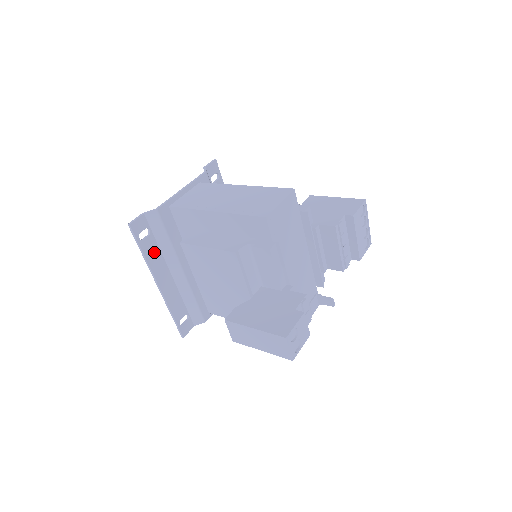
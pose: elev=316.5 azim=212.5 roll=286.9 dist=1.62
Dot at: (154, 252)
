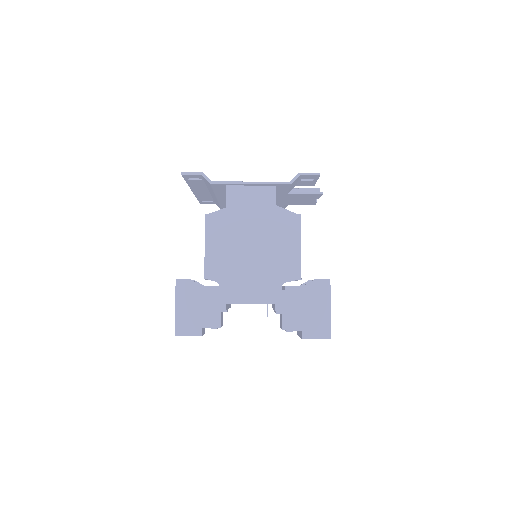
Dot at: (199, 184)
